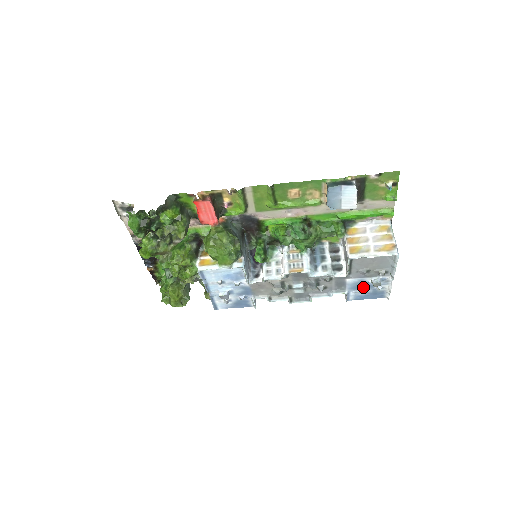
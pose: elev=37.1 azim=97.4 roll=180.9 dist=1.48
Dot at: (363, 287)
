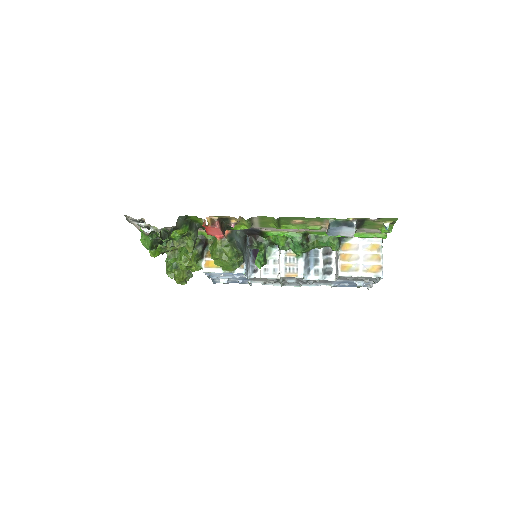
Dot at: (348, 283)
